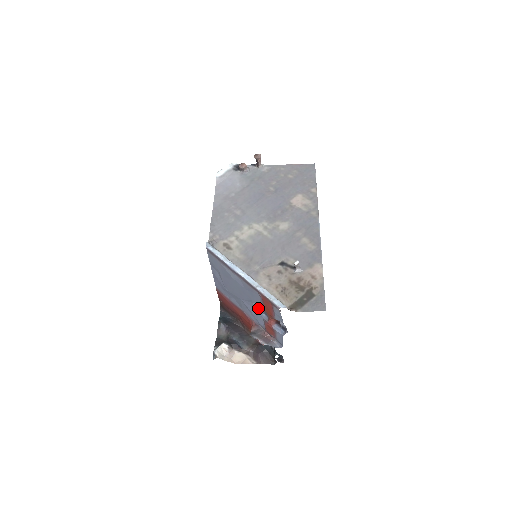
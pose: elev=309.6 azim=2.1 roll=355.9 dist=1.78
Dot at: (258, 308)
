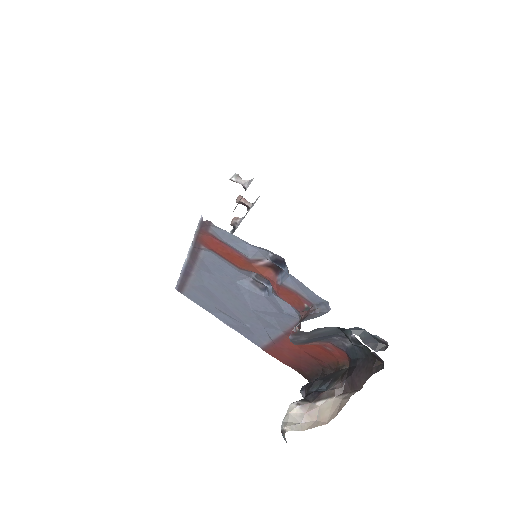
Dot at: (259, 289)
